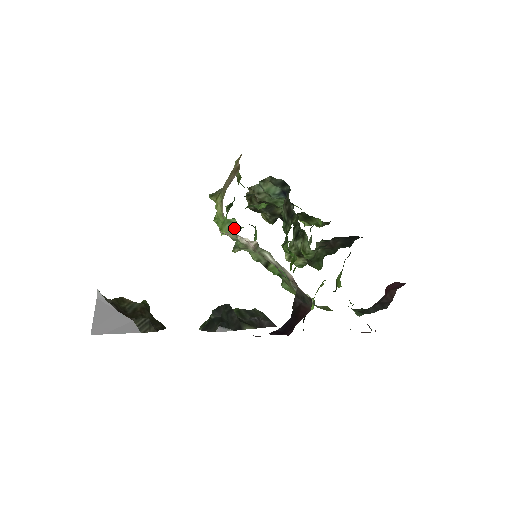
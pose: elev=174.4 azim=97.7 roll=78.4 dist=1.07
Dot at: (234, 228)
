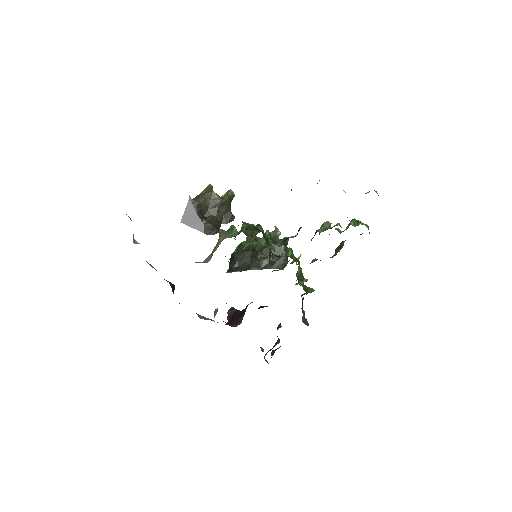
Dot at: occluded
